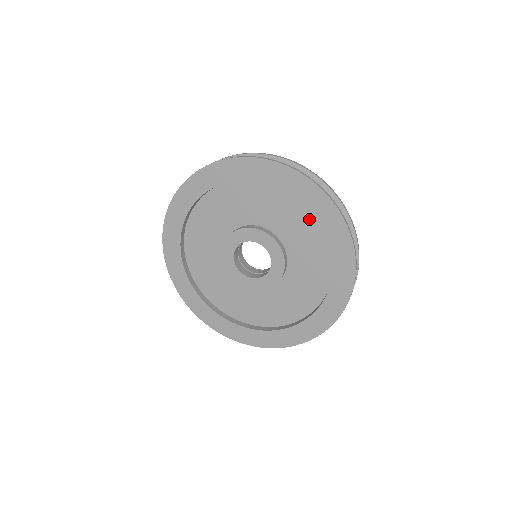
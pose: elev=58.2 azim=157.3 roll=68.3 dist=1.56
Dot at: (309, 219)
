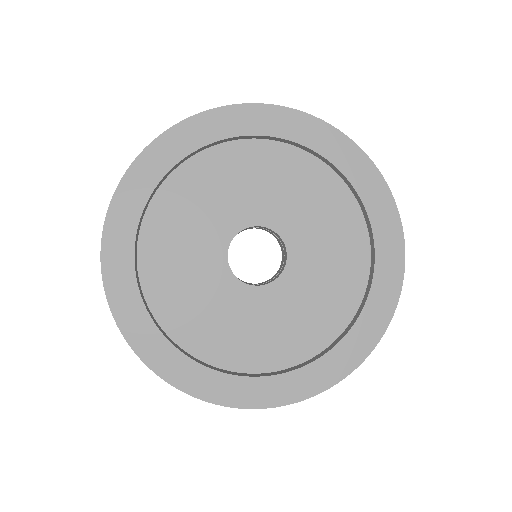
Dot at: (347, 208)
